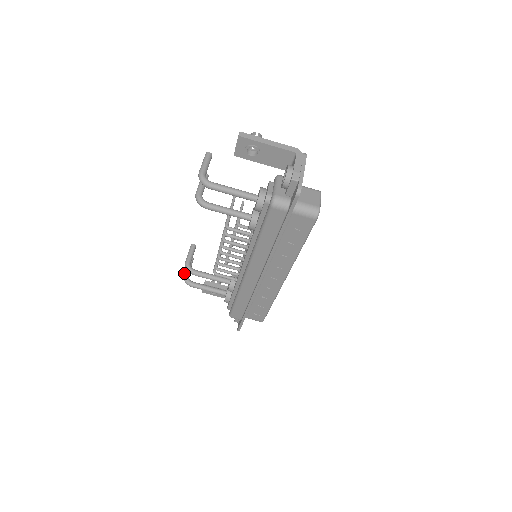
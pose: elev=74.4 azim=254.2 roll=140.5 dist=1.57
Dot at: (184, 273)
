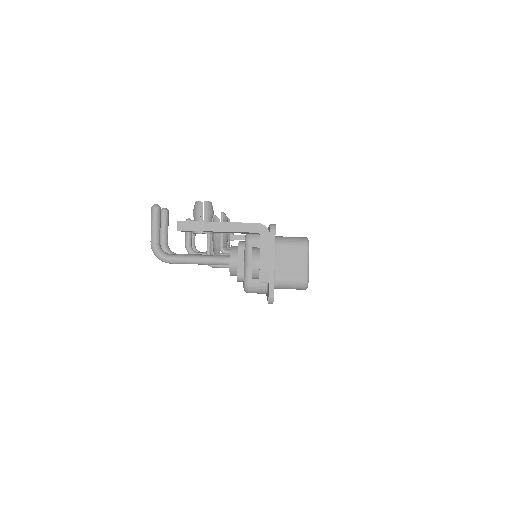
Dot at: occluded
